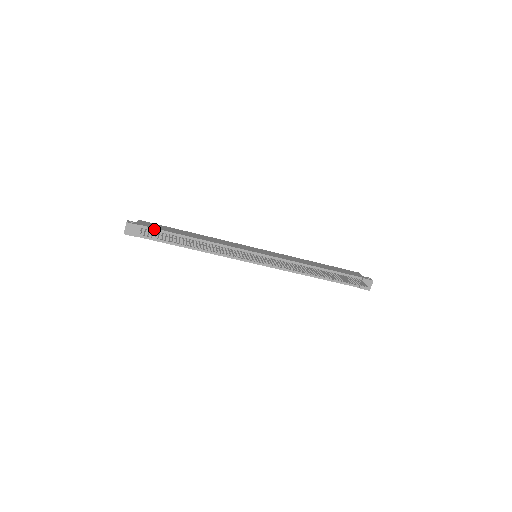
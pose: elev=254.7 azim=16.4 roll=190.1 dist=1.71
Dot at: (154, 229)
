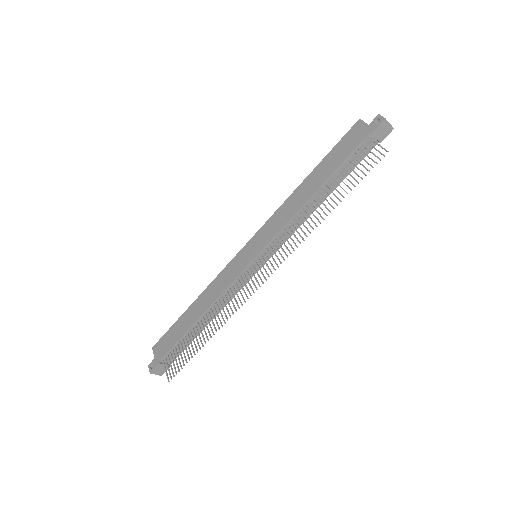
Dot at: (169, 351)
